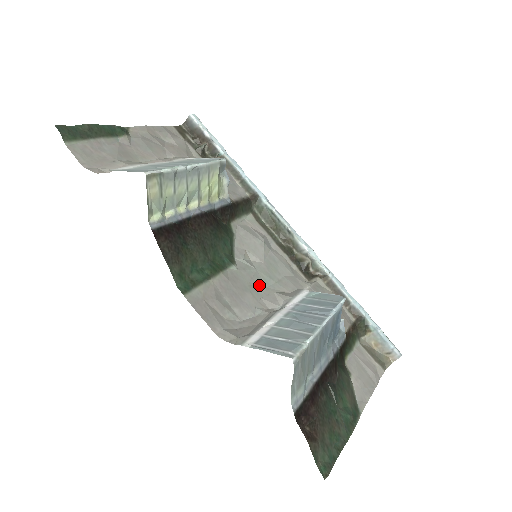
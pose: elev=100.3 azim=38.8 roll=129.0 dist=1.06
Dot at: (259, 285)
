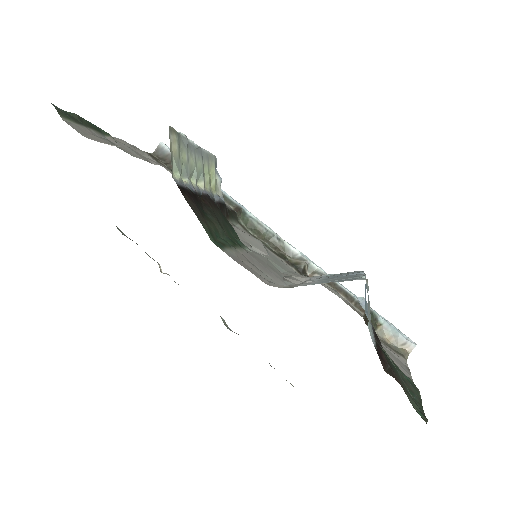
Dot at: (275, 268)
